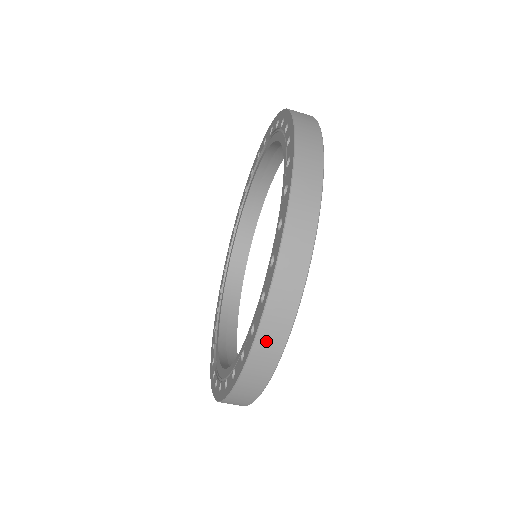
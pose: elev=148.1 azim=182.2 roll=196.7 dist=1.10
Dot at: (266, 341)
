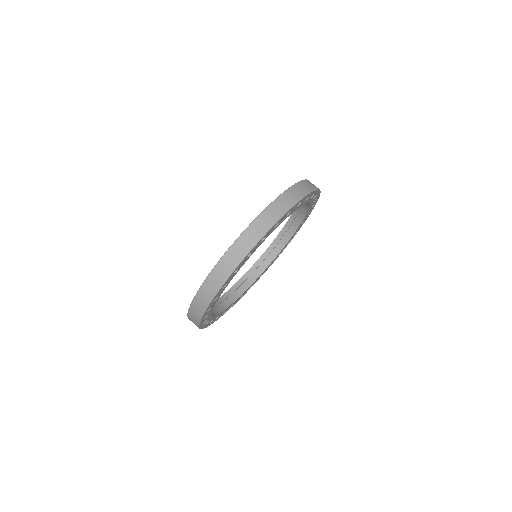
Dot at: (255, 228)
